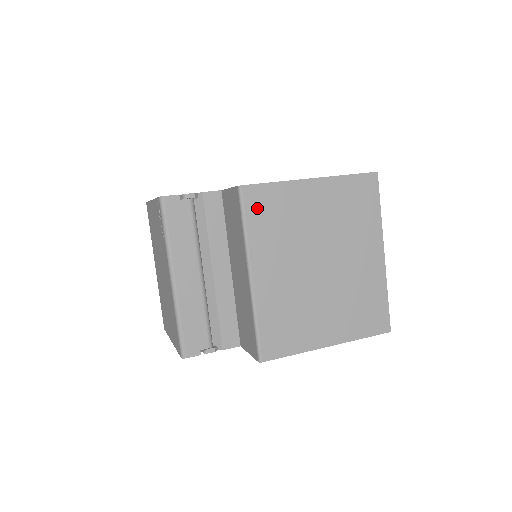
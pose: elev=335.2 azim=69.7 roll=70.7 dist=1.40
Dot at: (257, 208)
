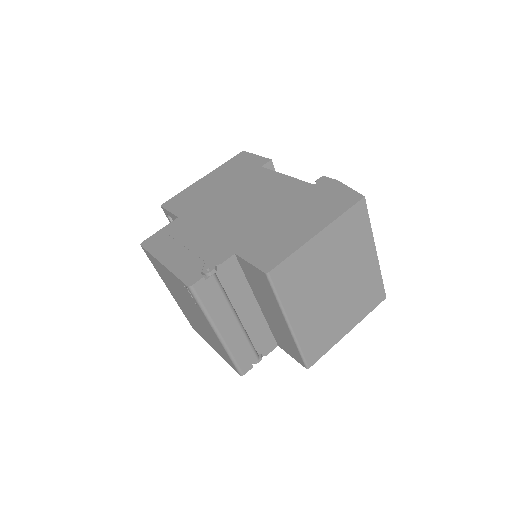
Dot at: (284, 280)
